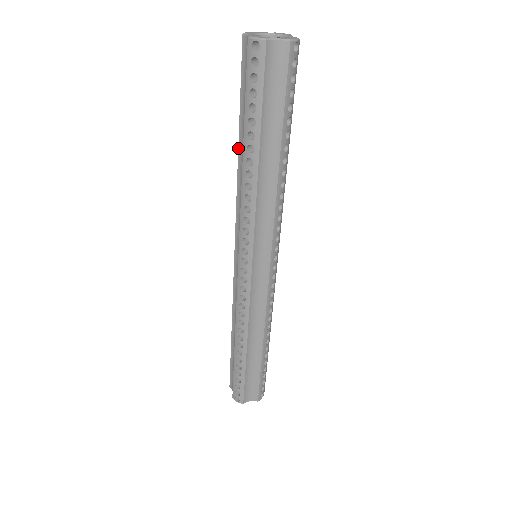
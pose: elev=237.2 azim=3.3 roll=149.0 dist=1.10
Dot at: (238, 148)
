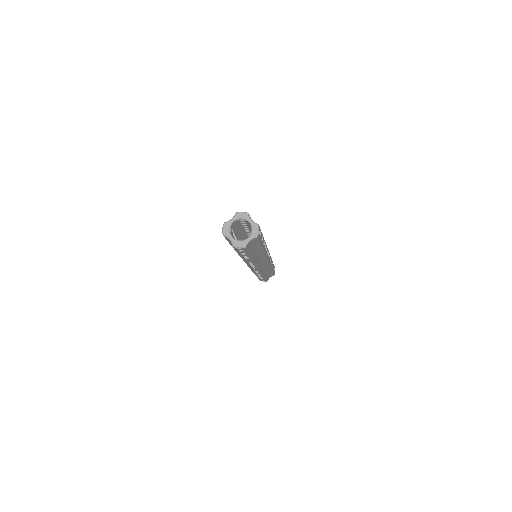
Dot at: occluded
